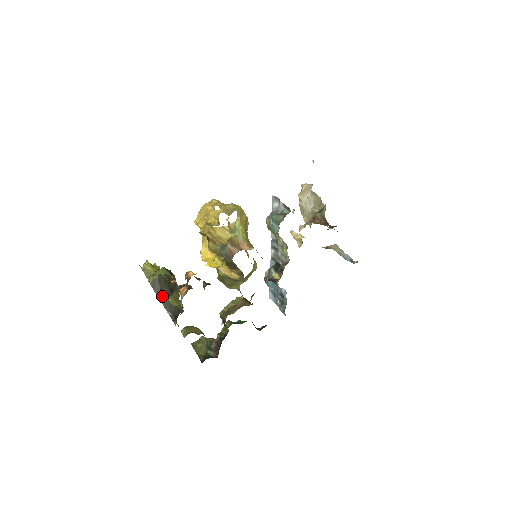
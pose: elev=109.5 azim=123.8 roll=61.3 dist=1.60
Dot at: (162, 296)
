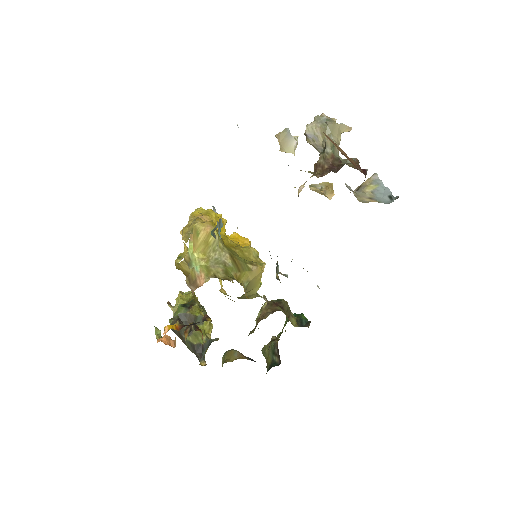
Dot at: (183, 338)
